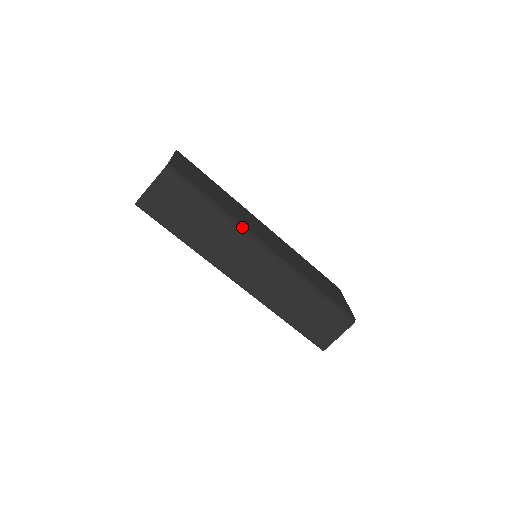
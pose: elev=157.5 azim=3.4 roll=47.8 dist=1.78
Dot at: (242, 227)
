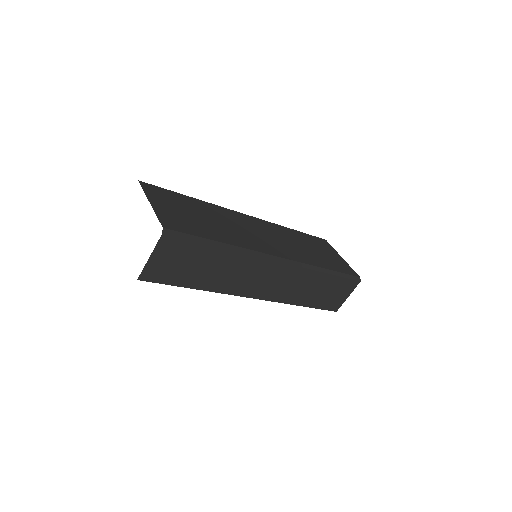
Dot at: (252, 253)
